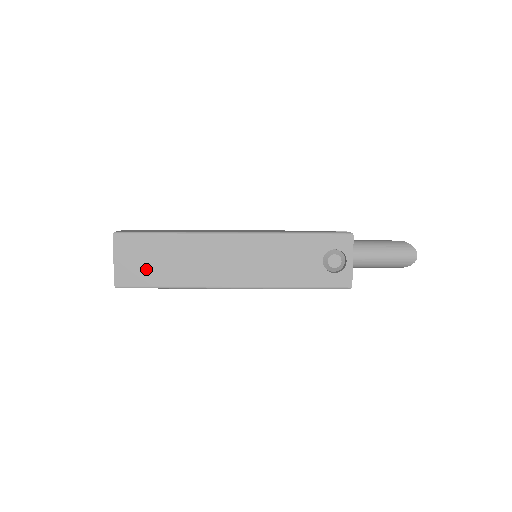
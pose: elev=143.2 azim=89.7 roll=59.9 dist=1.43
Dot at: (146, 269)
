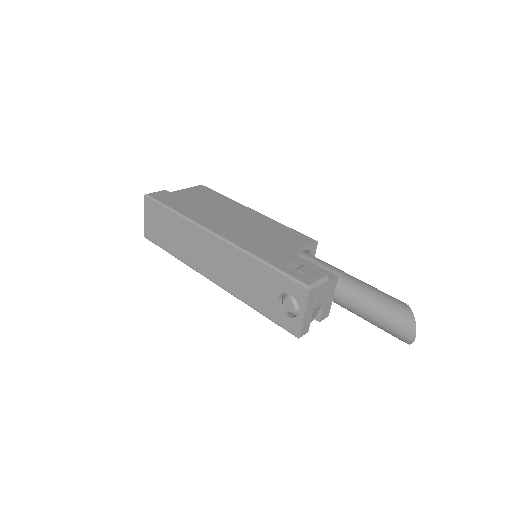
Dot at: (161, 233)
